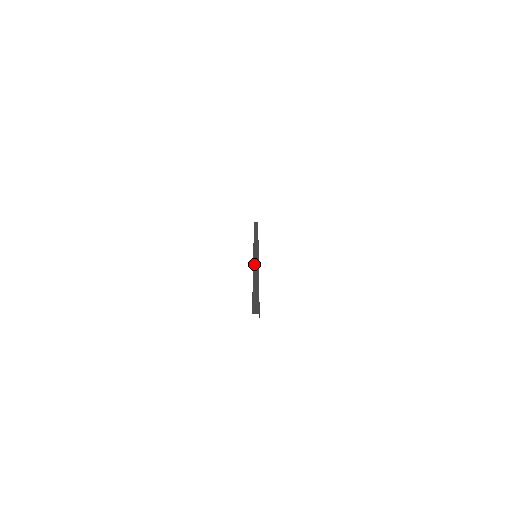
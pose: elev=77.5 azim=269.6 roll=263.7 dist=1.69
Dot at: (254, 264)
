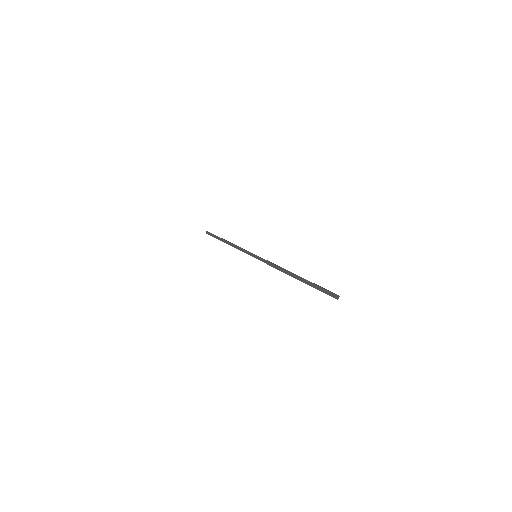
Dot at: (268, 261)
